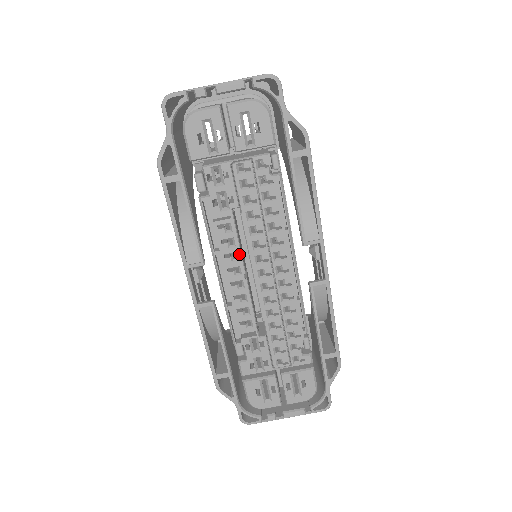
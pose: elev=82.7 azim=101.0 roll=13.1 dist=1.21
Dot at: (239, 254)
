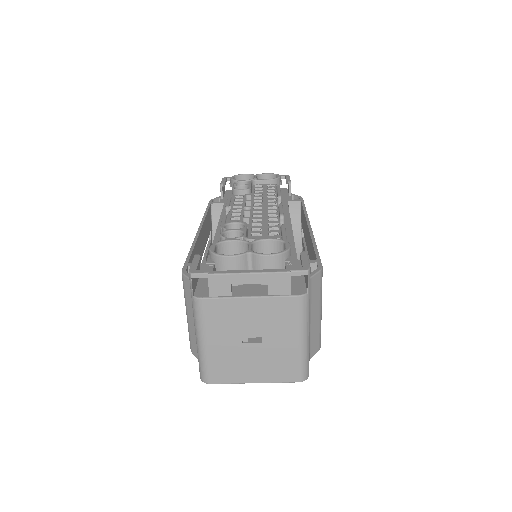
Dot at: occluded
